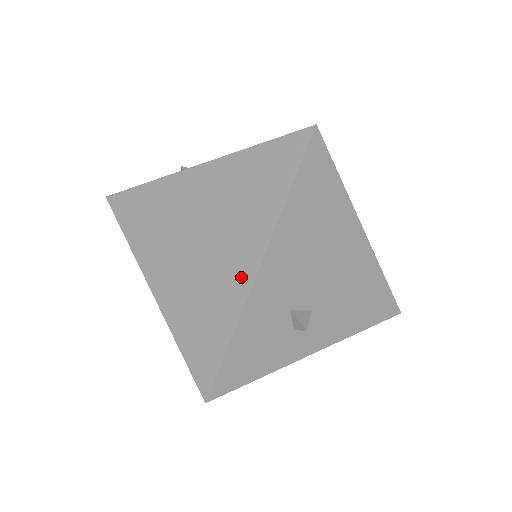
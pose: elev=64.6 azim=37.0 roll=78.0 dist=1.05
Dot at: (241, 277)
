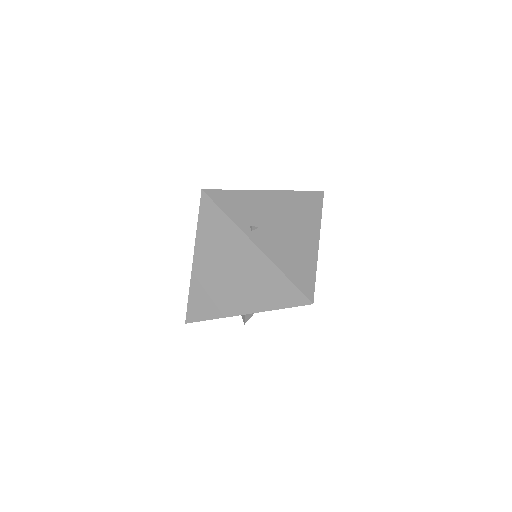
Dot at: (234, 309)
